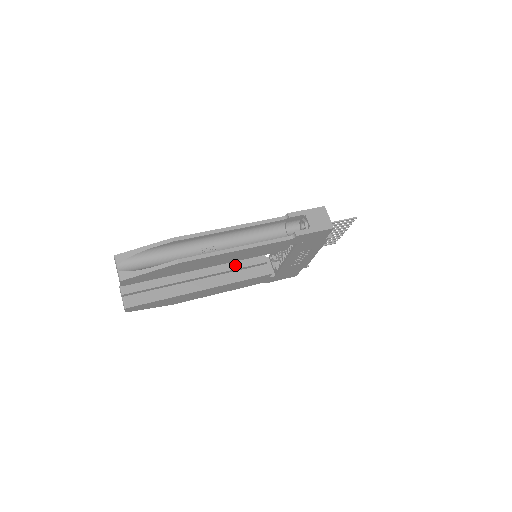
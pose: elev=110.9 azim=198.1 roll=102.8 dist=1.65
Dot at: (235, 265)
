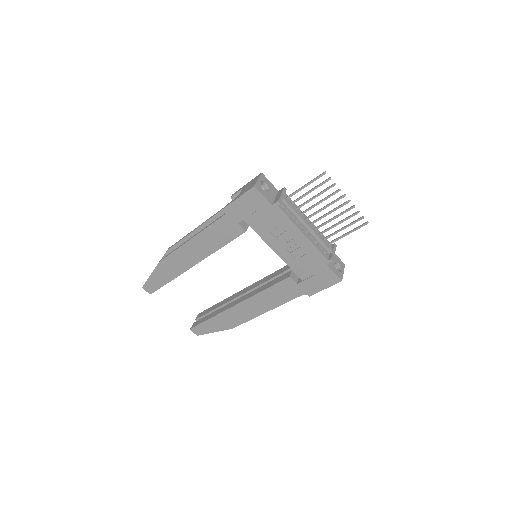
Dot at: (267, 278)
